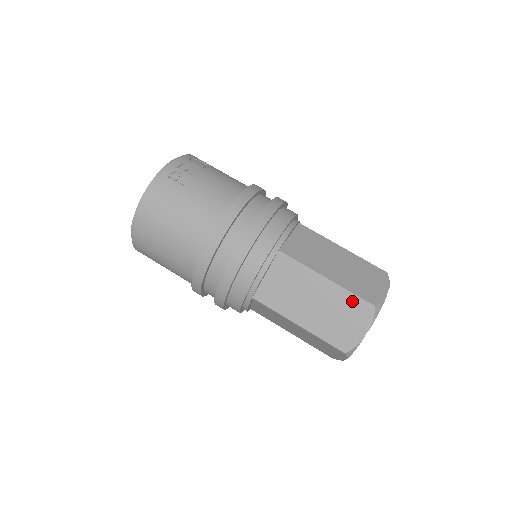
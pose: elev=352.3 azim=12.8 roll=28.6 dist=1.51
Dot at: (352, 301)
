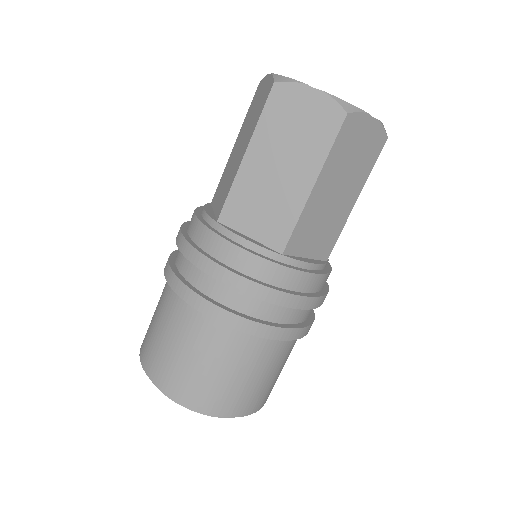
Dot at: (250, 109)
